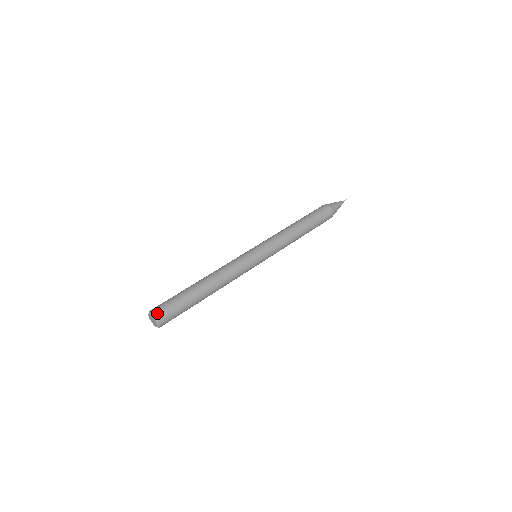
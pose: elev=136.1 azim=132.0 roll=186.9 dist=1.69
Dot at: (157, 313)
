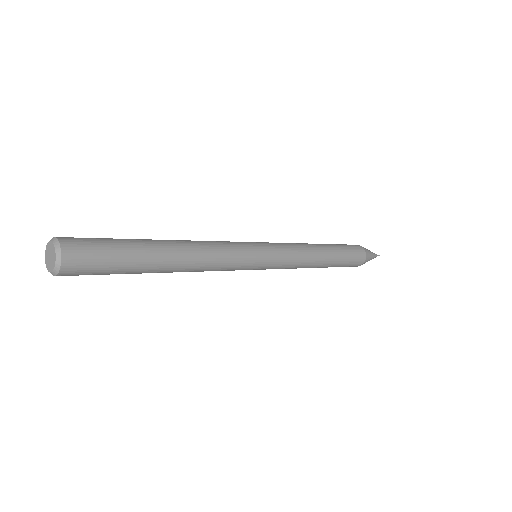
Dot at: (65, 239)
